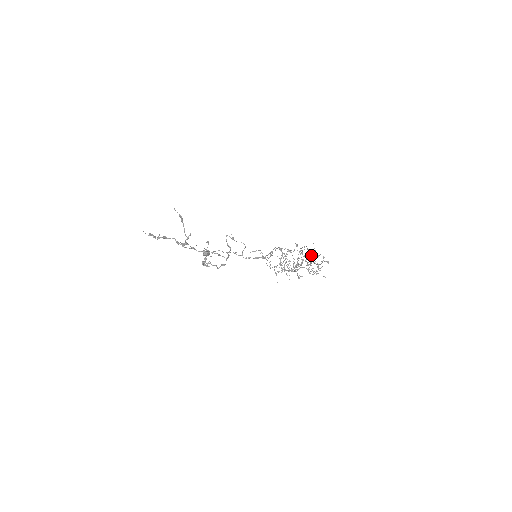
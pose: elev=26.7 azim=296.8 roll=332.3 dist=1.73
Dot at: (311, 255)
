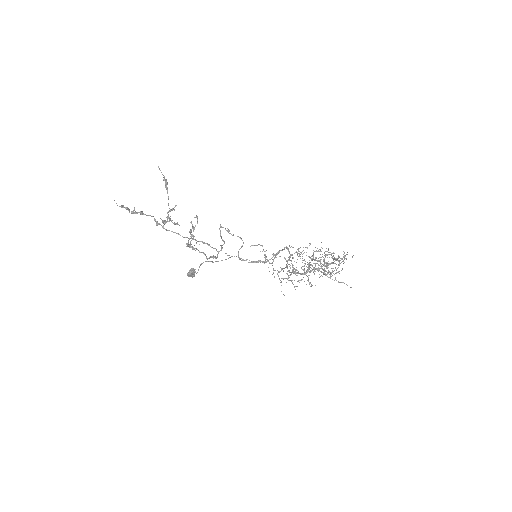
Dot at: (327, 257)
